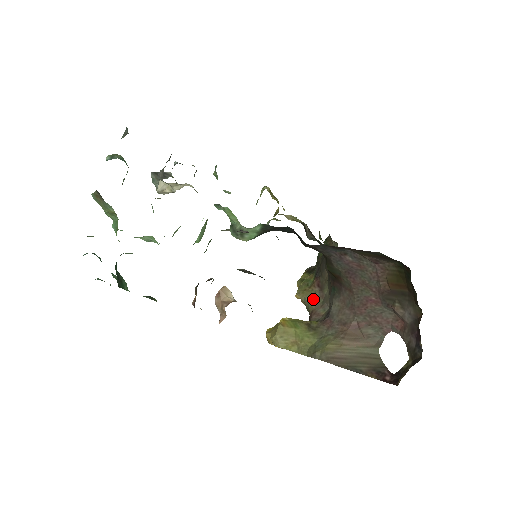
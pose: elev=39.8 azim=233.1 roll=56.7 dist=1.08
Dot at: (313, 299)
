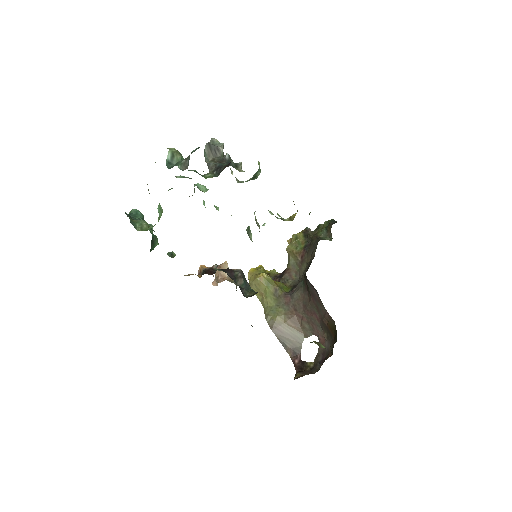
Dot at: (294, 262)
